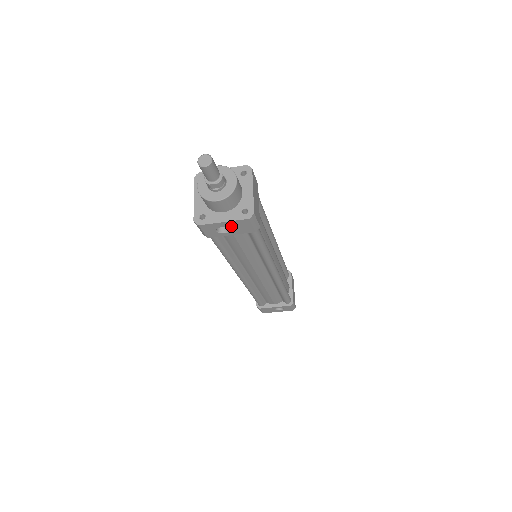
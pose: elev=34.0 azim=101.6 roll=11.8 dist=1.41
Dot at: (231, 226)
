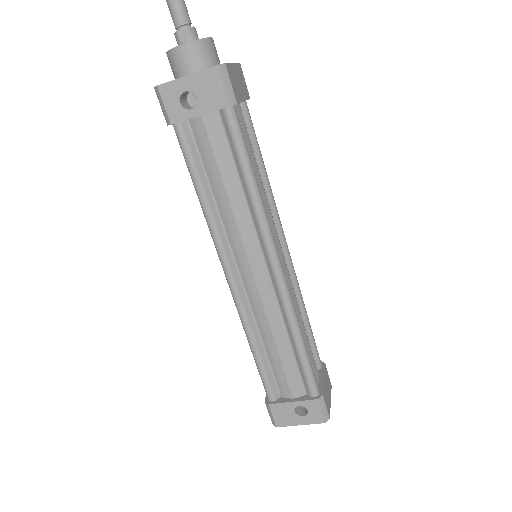
Dot at: (197, 89)
